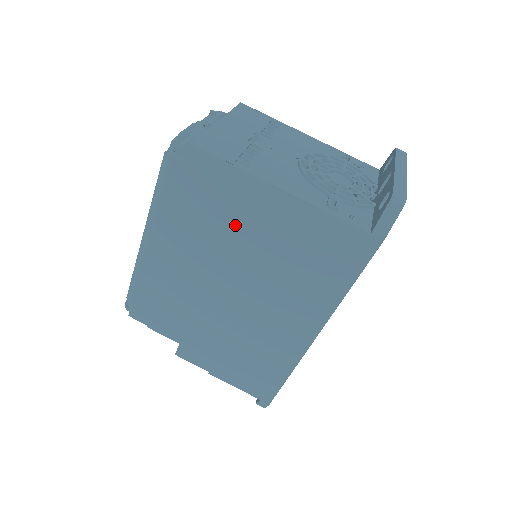
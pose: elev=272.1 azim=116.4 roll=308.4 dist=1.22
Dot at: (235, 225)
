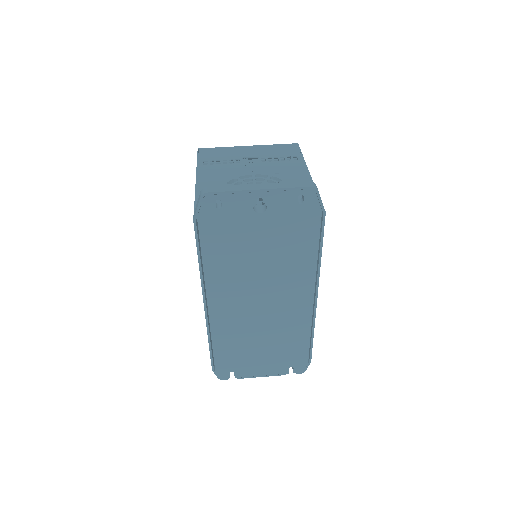
Dot at: occluded
